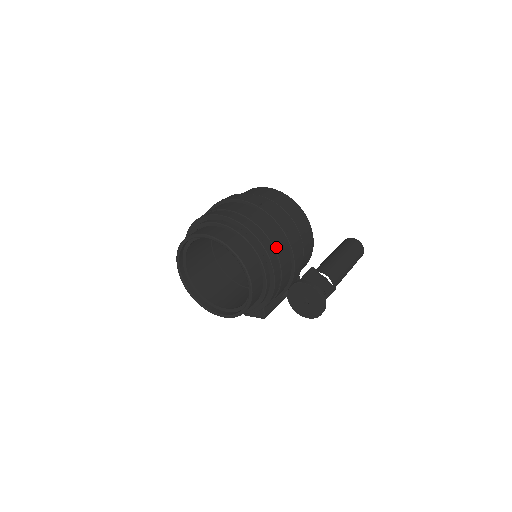
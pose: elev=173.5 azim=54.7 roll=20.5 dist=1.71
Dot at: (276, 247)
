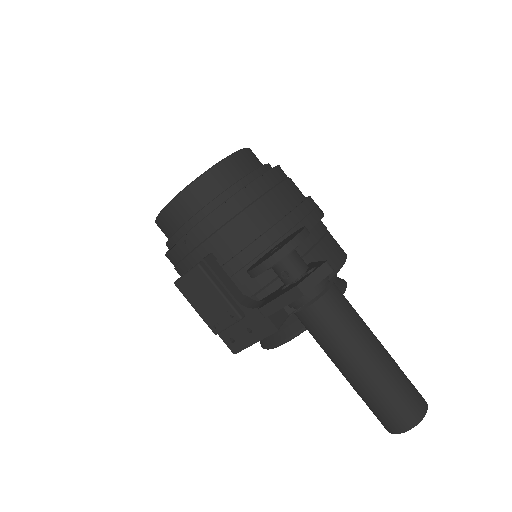
Dot at: (291, 181)
